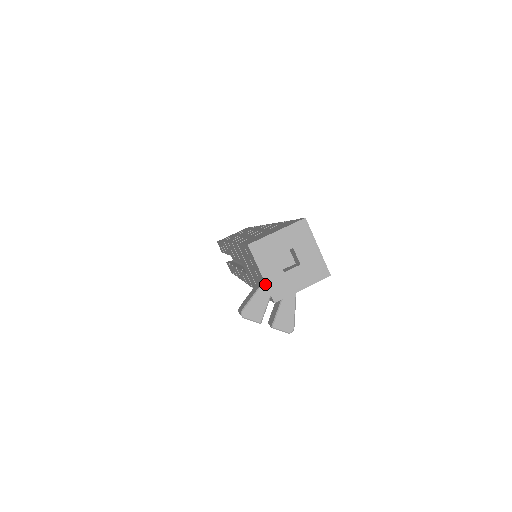
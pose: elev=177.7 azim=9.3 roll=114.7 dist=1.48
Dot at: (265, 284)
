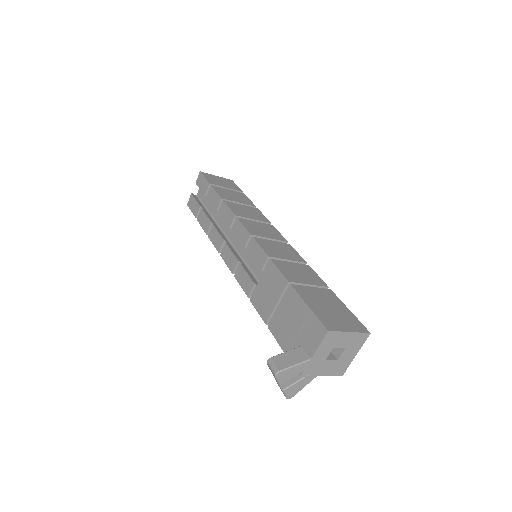
Dot at: (309, 362)
